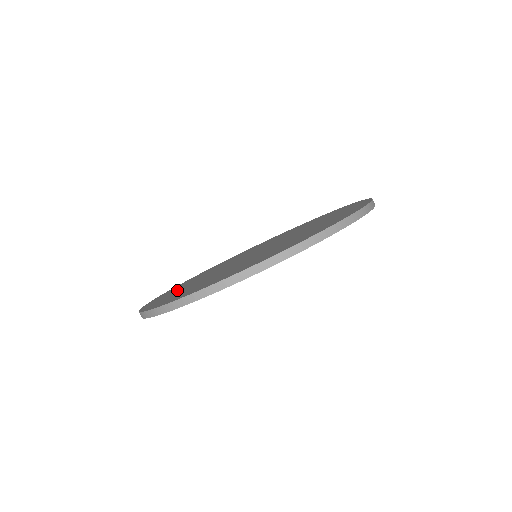
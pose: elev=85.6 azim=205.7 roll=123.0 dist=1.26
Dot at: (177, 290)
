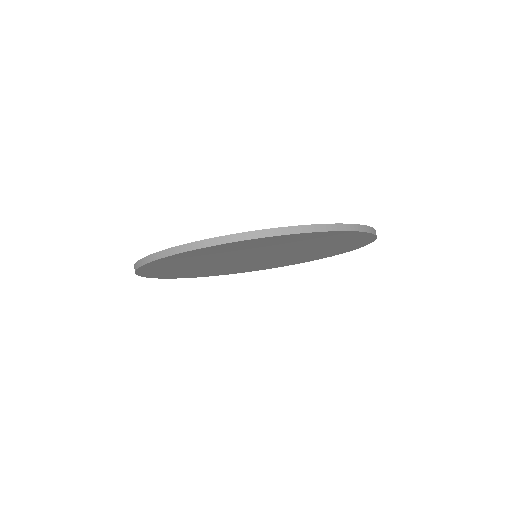
Dot at: occluded
